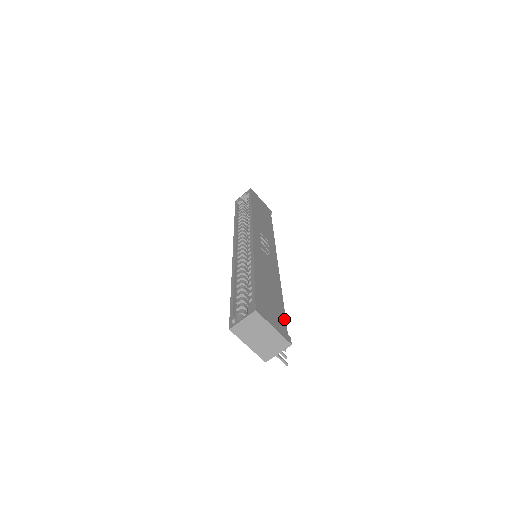
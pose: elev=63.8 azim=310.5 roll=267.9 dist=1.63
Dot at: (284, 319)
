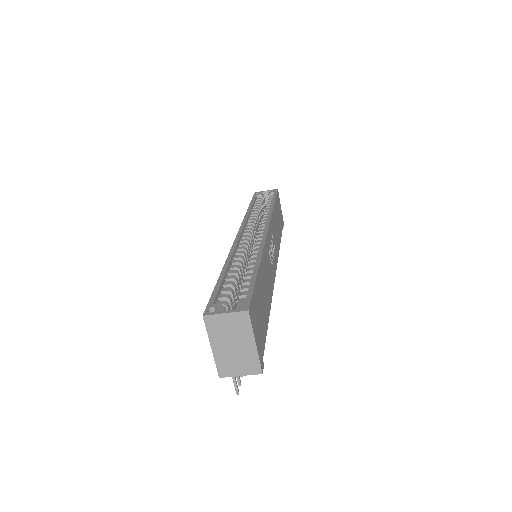
Dot at: (265, 339)
